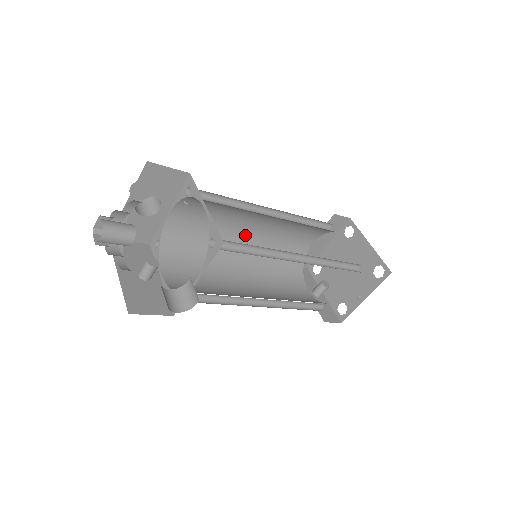
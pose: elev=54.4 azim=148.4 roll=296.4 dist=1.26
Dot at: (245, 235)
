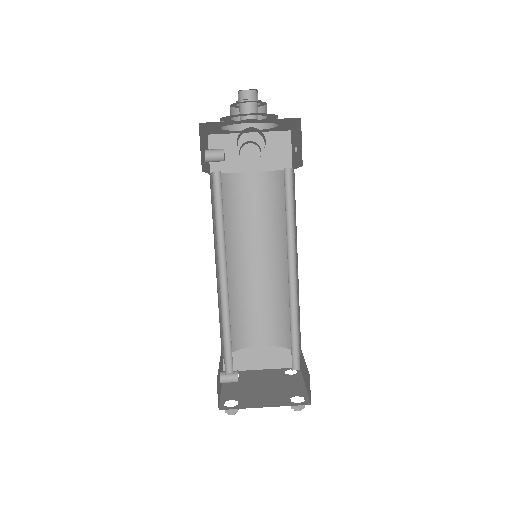
Dot at: (249, 260)
